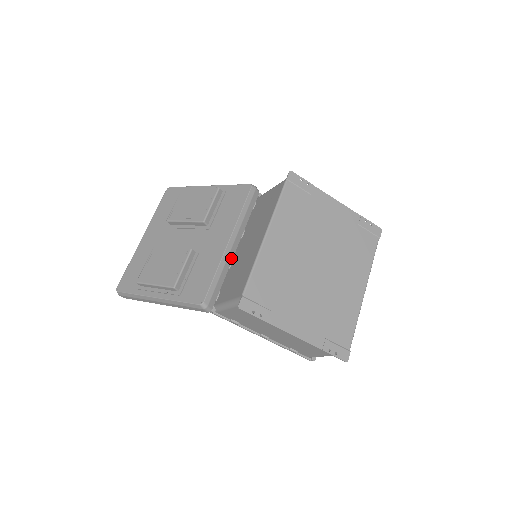
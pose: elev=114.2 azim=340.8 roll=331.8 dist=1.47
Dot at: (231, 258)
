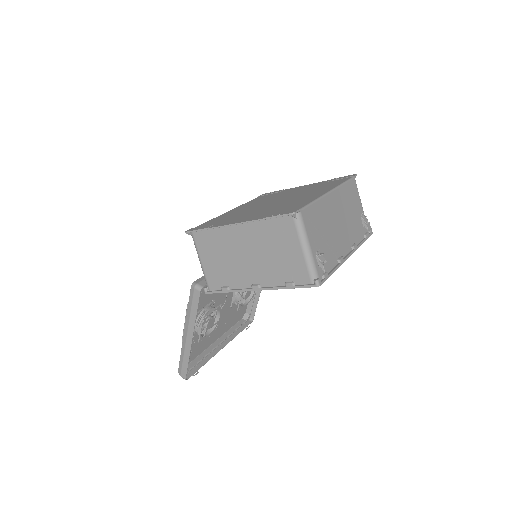
Dot at: occluded
